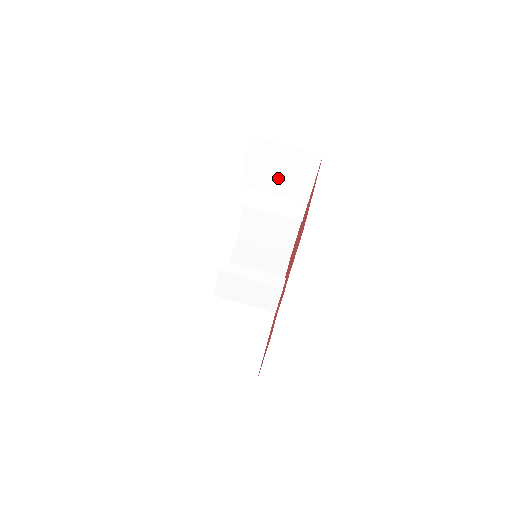
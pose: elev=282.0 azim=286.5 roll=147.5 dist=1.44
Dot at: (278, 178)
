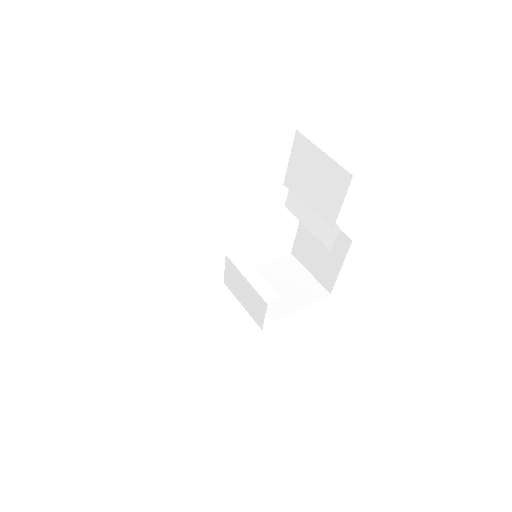
Dot at: (312, 188)
